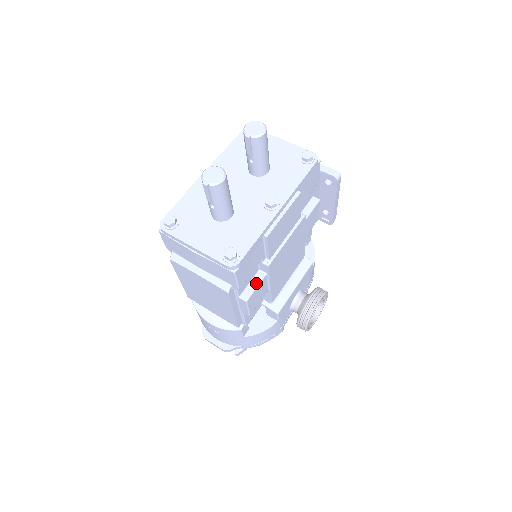
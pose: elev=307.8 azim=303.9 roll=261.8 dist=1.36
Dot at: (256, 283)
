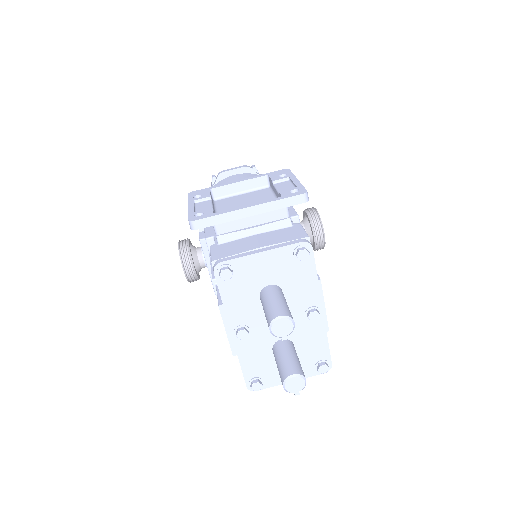
Dot at: occluded
